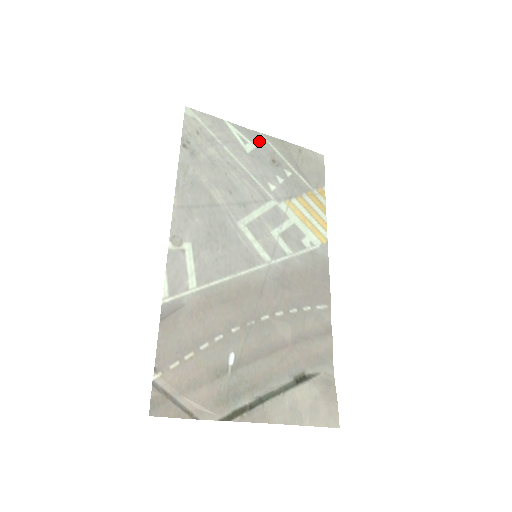
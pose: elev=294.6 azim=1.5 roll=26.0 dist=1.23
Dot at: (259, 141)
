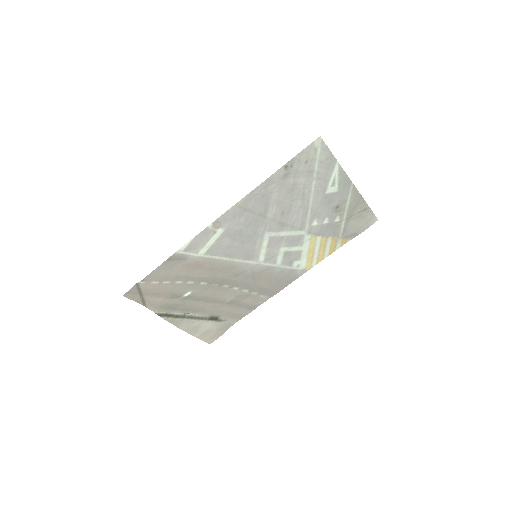
Dot at: (345, 188)
